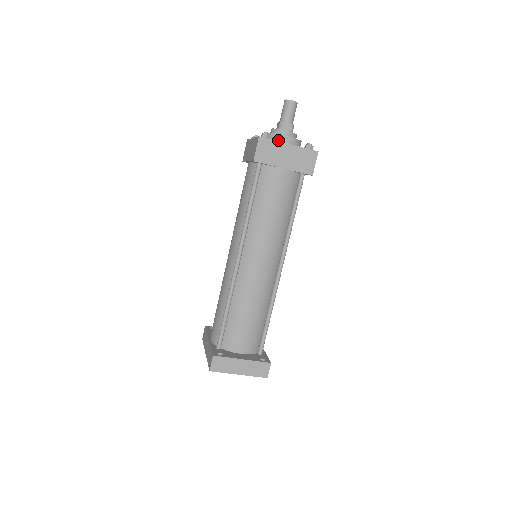
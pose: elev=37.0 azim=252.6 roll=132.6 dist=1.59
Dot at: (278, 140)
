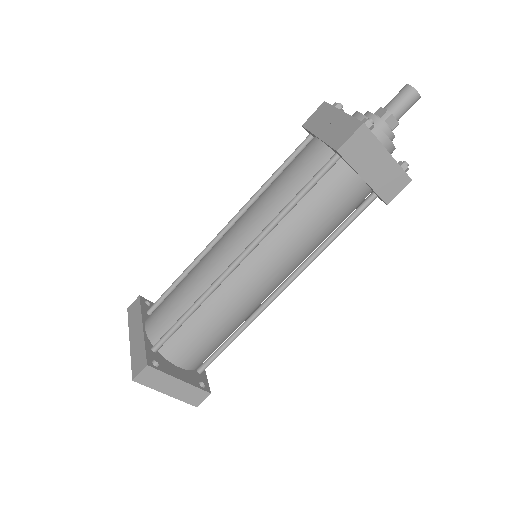
Dot at: occluded
